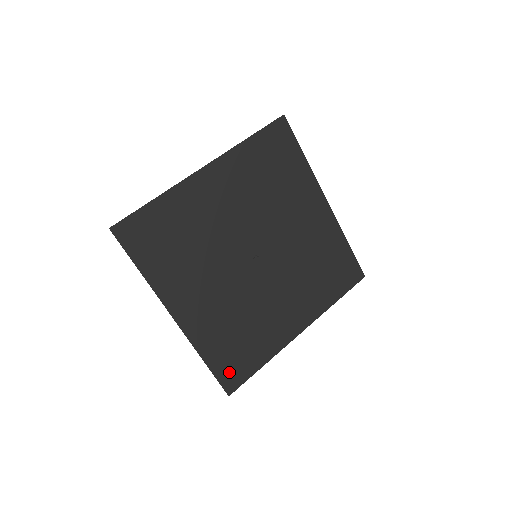
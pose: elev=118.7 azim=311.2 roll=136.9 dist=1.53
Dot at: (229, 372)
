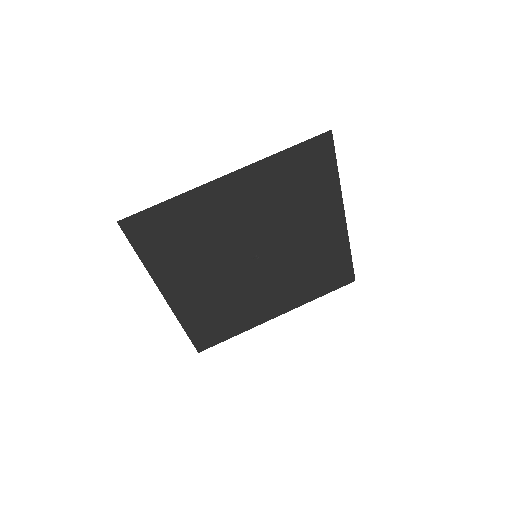
Dot at: (204, 337)
